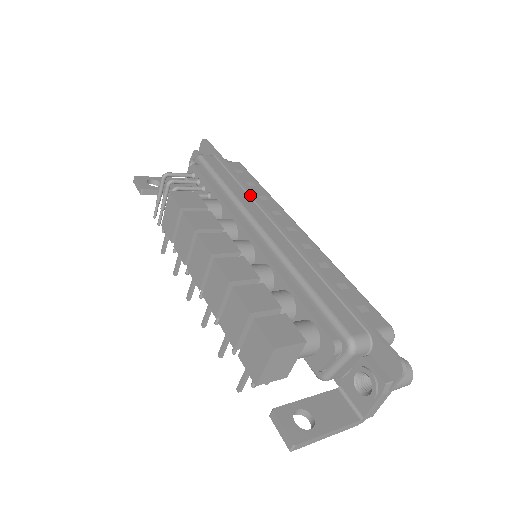
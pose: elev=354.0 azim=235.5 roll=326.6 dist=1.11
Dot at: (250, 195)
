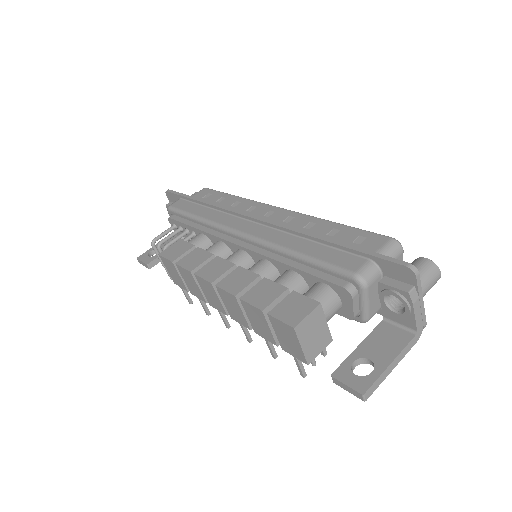
Dot at: (221, 211)
